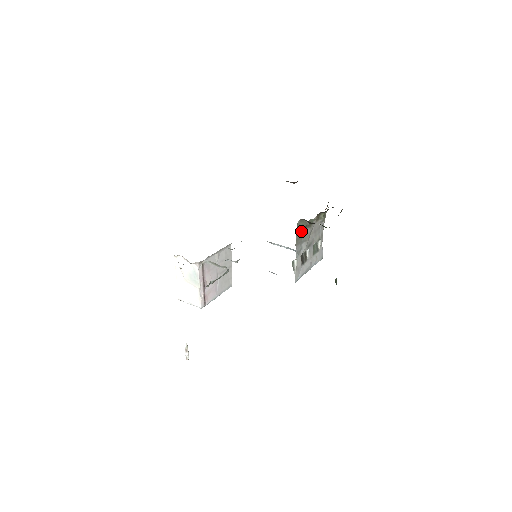
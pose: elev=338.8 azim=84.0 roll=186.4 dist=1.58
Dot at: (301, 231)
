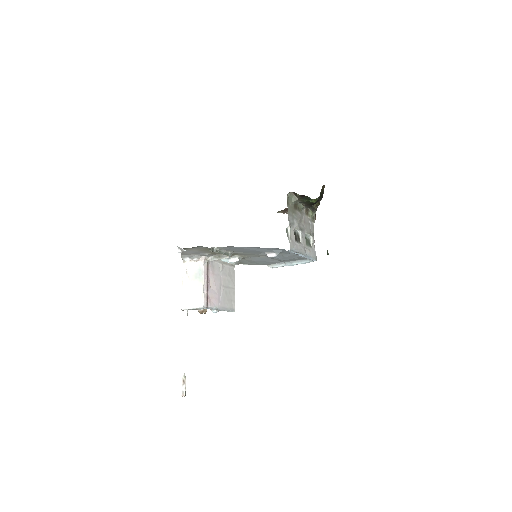
Dot at: (292, 207)
